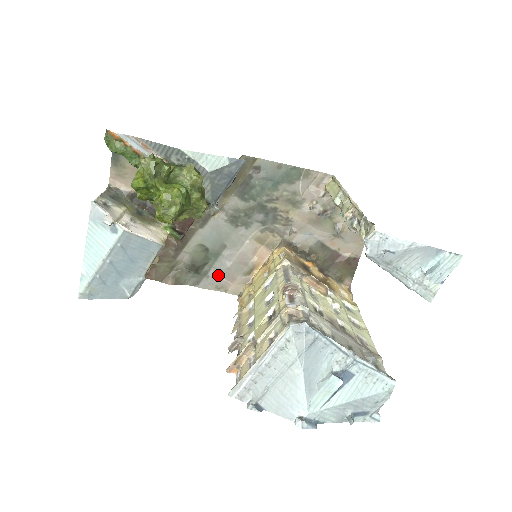
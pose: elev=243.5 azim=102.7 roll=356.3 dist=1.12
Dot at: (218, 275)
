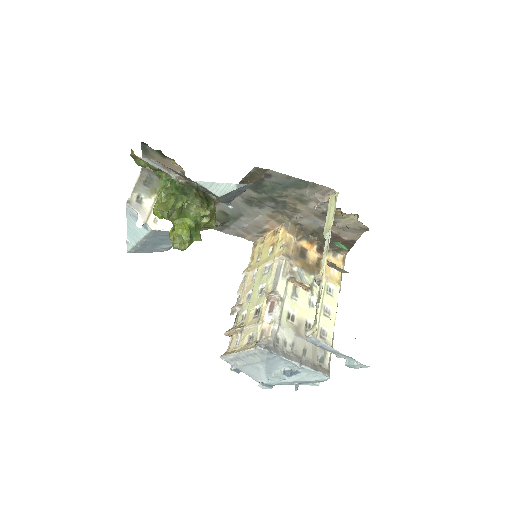
Dot at: (237, 229)
